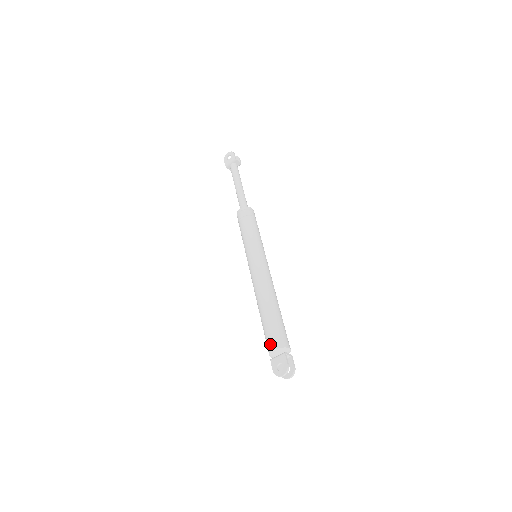
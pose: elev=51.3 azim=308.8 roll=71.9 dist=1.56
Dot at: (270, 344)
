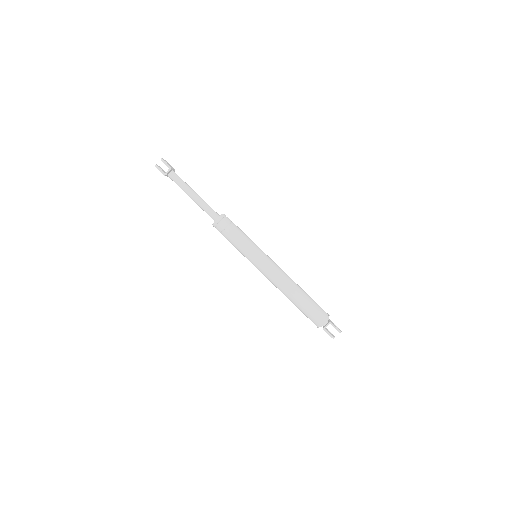
Dot at: occluded
